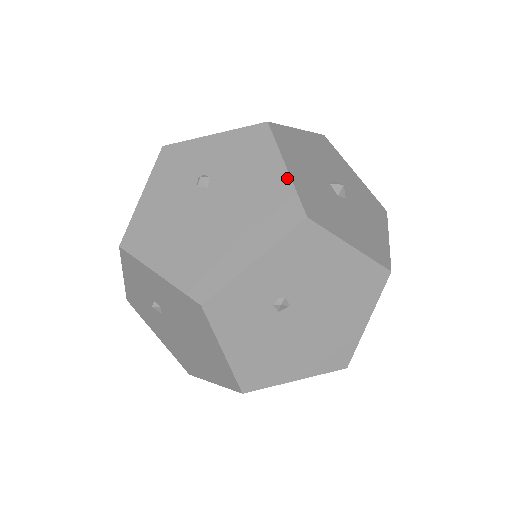
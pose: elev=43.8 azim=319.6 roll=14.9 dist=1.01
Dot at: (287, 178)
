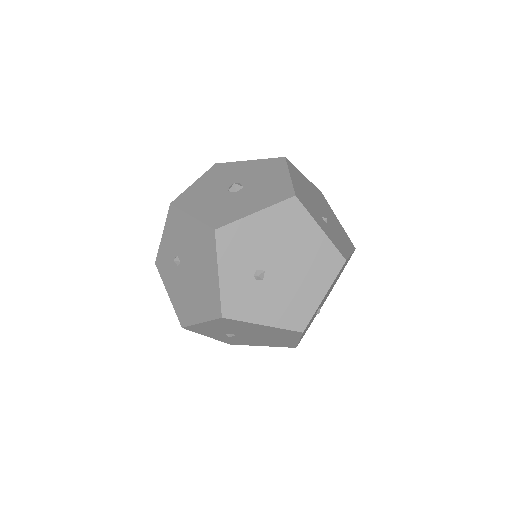
Dot at: (189, 188)
